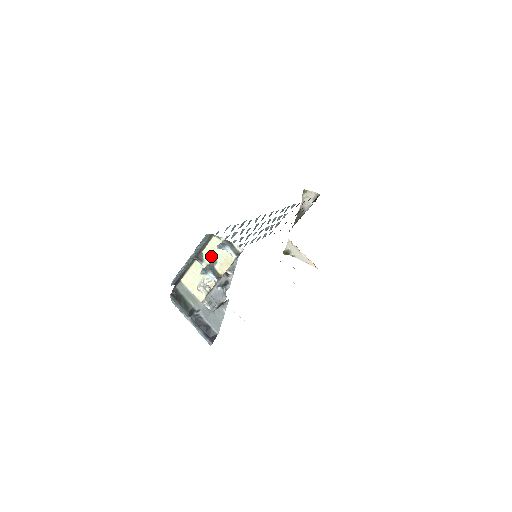
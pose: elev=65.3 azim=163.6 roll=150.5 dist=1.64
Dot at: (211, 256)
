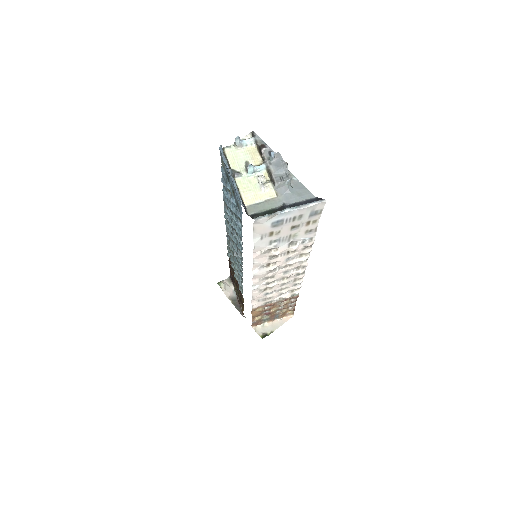
Dot at: (240, 163)
